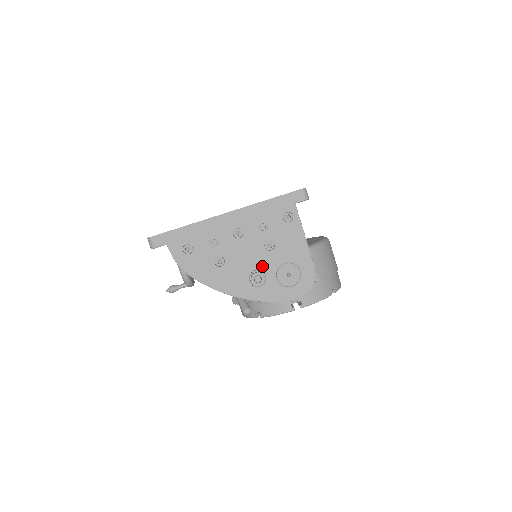
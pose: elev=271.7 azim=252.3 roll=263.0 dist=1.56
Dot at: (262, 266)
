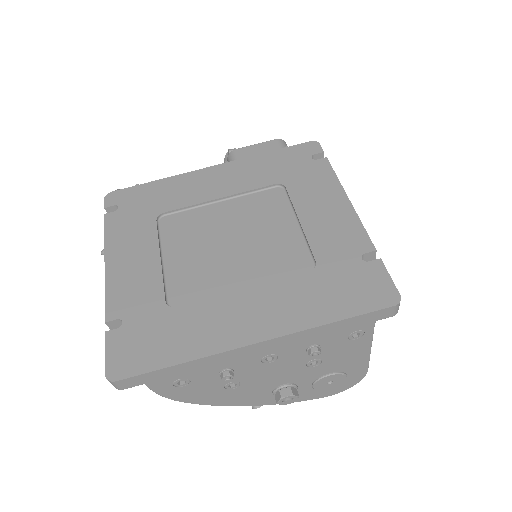
Dot at: (295, 380)
